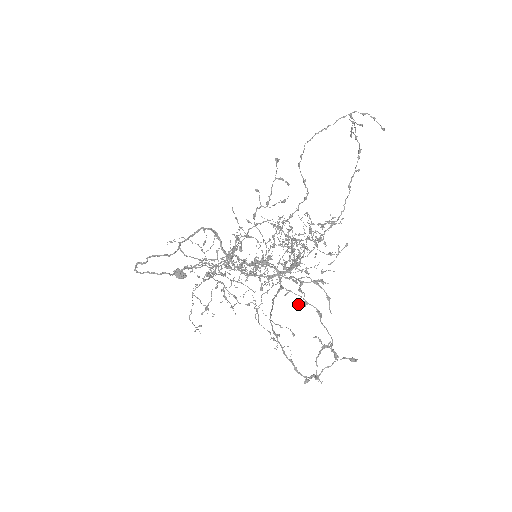
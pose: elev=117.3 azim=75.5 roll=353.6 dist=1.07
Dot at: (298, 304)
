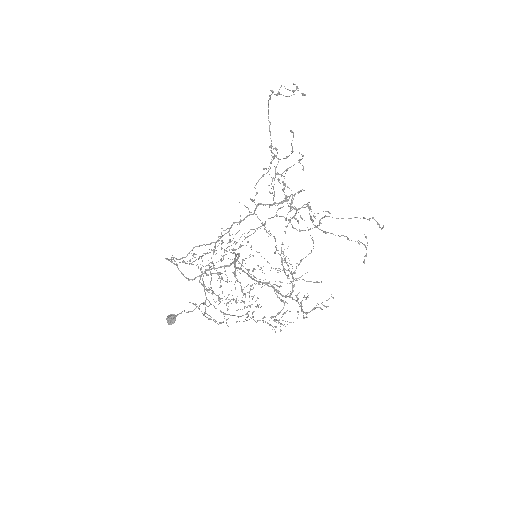
Dot at: (279, 174)
